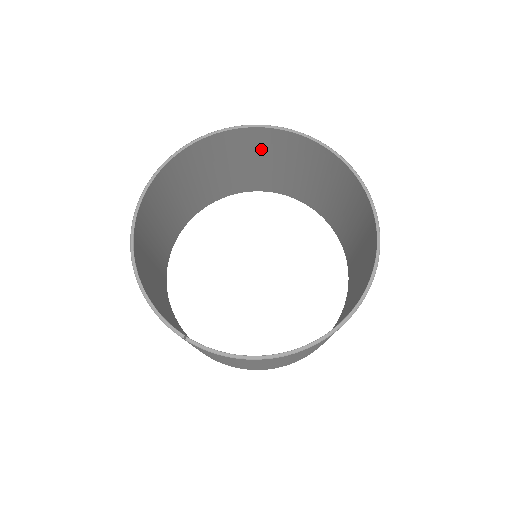
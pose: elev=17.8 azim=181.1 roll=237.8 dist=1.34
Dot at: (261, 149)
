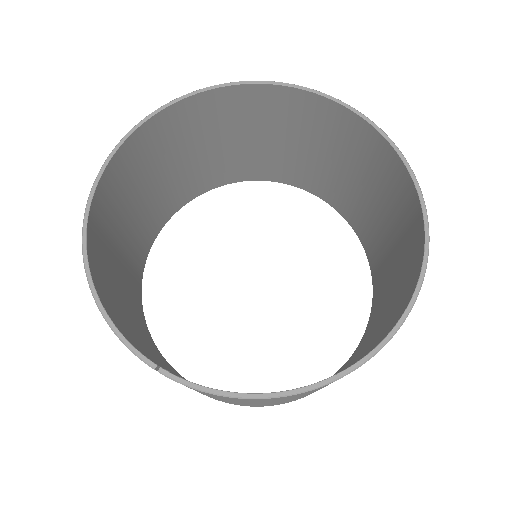
Dot at: (260, 118)
